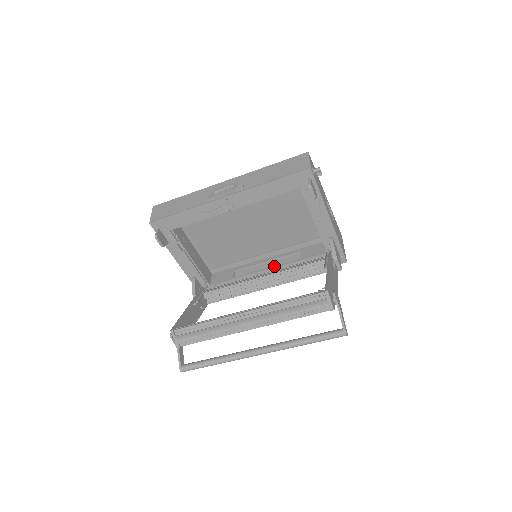
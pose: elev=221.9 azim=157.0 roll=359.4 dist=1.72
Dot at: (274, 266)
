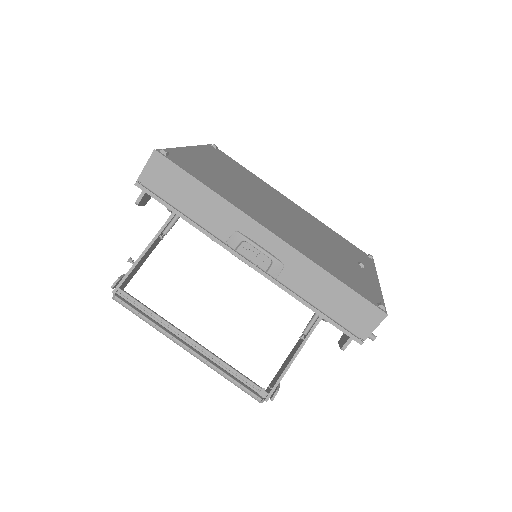
Dot at: occluded
